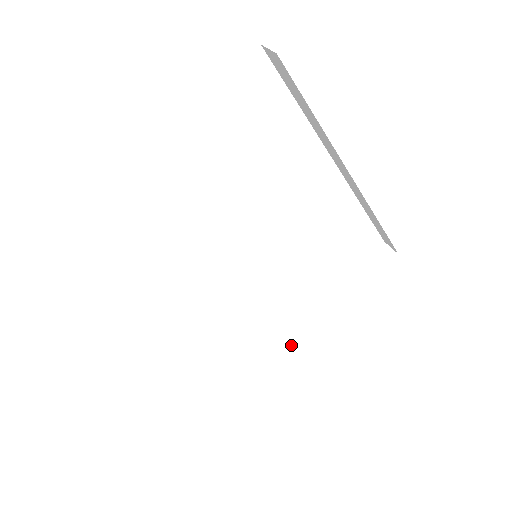
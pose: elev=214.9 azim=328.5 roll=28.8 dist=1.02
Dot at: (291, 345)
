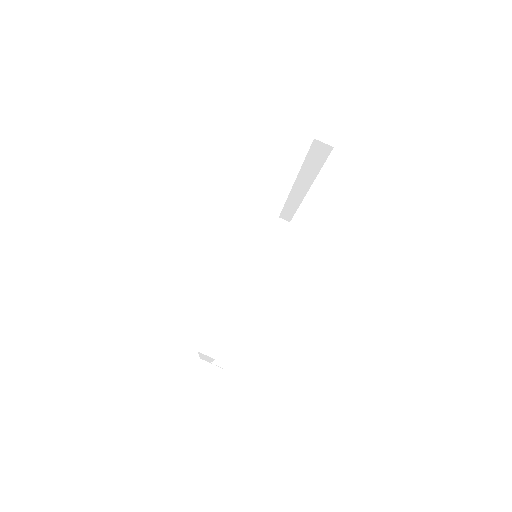
Dot at: occluded
